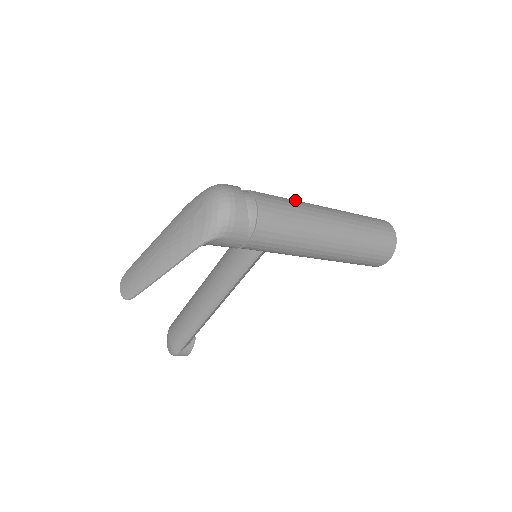
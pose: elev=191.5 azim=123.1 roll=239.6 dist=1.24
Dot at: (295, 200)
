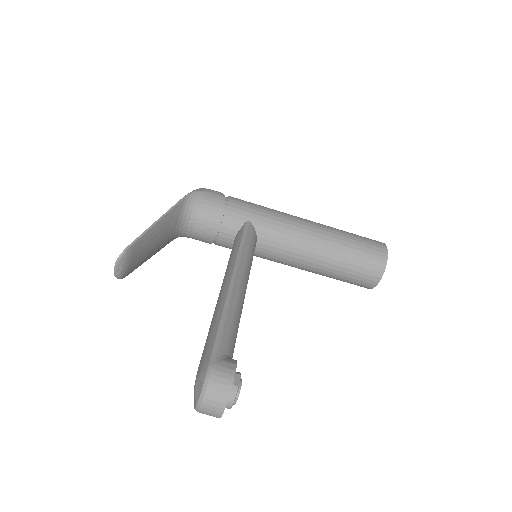
Dot at: occluded
